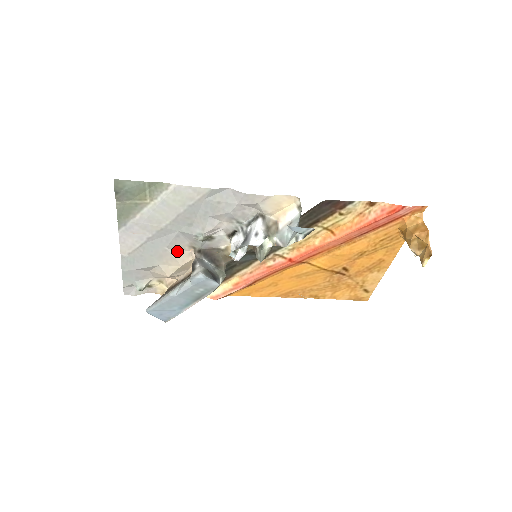
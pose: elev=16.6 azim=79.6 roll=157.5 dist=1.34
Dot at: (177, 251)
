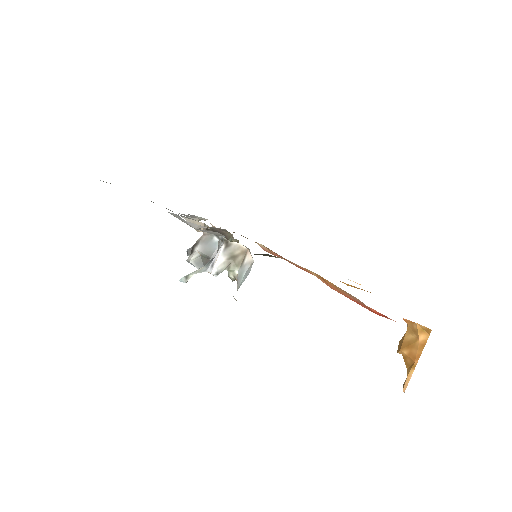
Dot at: (192, 220)
